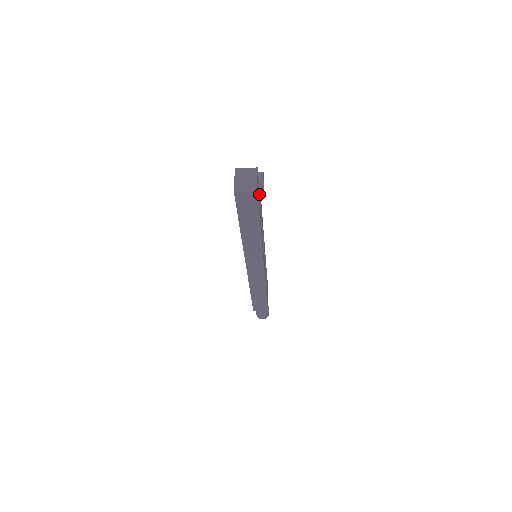
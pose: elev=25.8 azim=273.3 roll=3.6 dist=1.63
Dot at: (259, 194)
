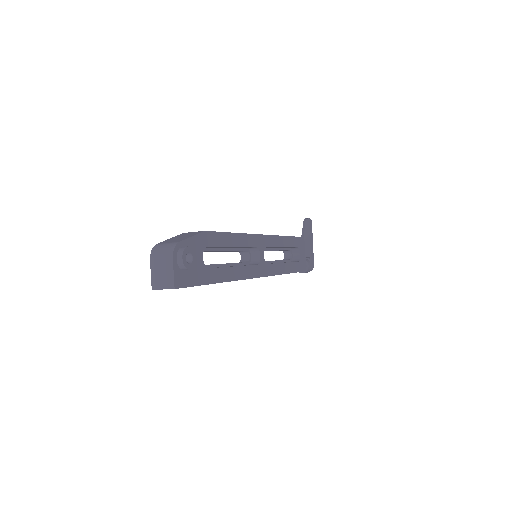
Dot at: (200, 254)
